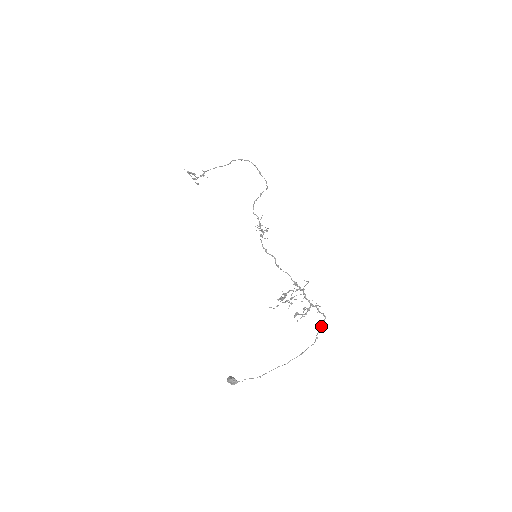
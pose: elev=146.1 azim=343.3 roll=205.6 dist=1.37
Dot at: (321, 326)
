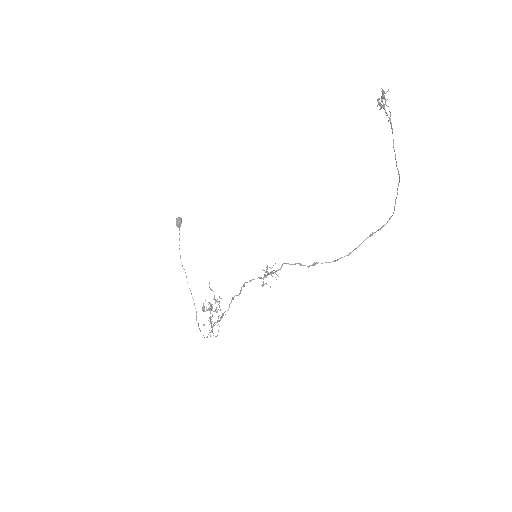
Dot at: occluded
